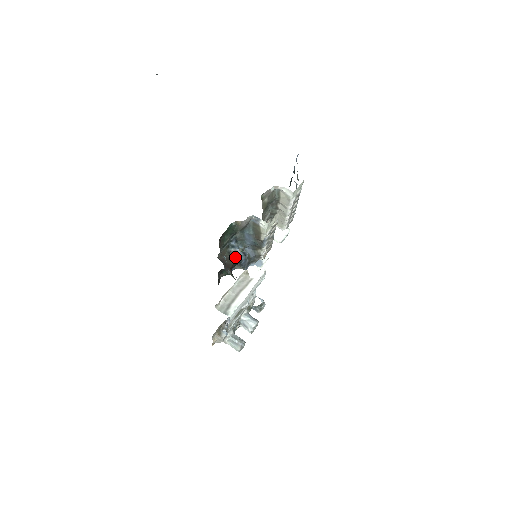
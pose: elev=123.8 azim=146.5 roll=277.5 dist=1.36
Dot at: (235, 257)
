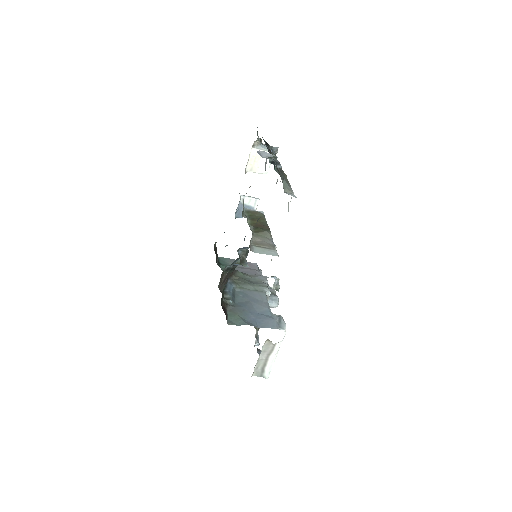
Dot at: (234, 268)
